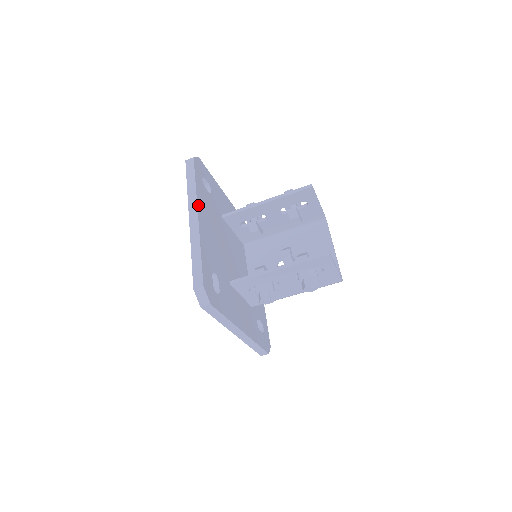
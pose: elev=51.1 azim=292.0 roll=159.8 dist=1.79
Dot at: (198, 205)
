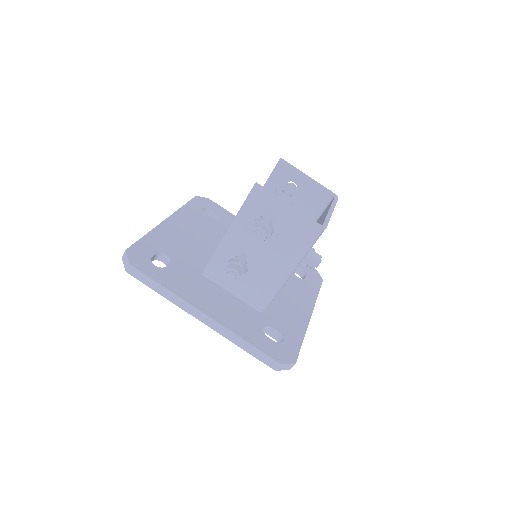
Dot at: (174, 215)
